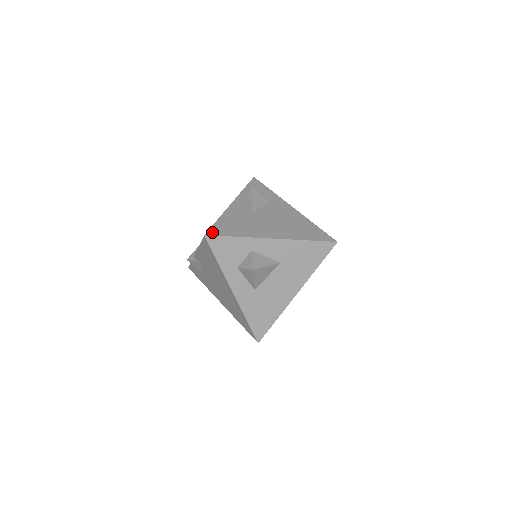
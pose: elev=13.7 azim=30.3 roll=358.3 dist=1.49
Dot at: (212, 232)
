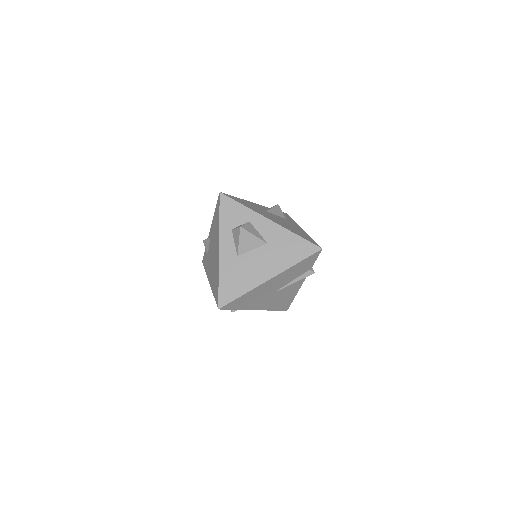
Dot at: (227, 195)
